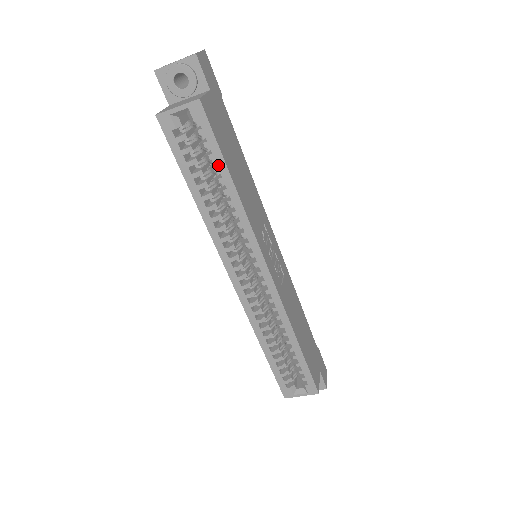
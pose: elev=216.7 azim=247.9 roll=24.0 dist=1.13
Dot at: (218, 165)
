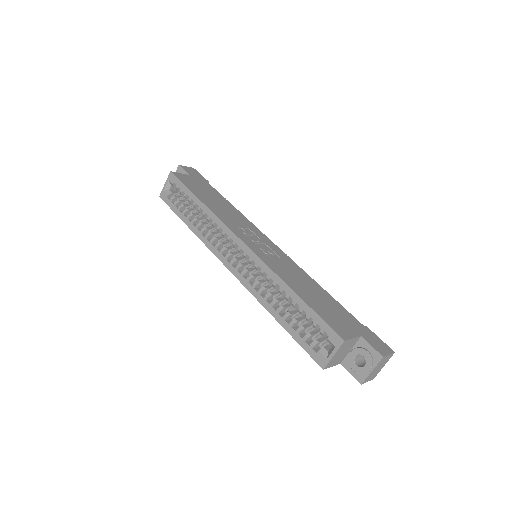
Dot at: (190, 197)
